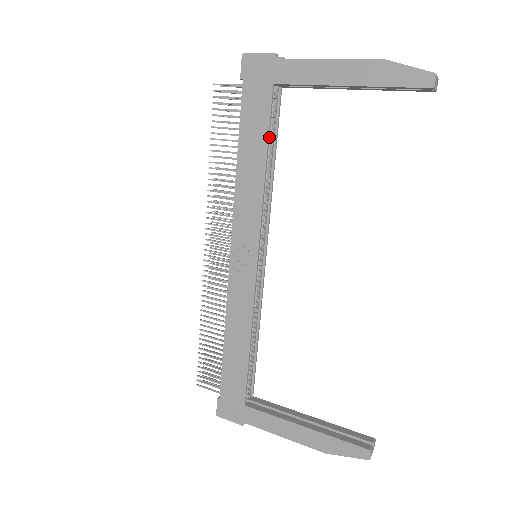
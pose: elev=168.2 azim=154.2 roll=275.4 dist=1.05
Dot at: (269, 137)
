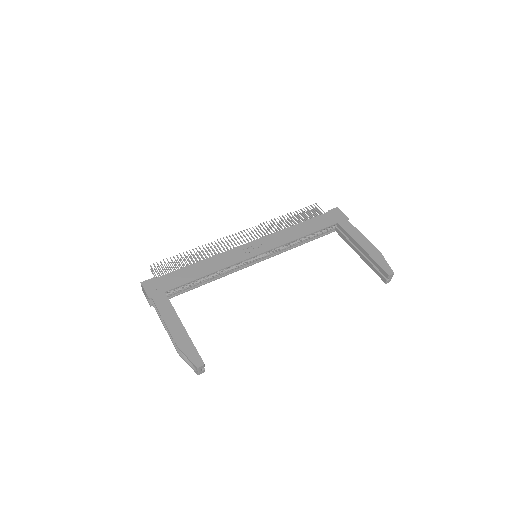
Dot at: (316, 232)
